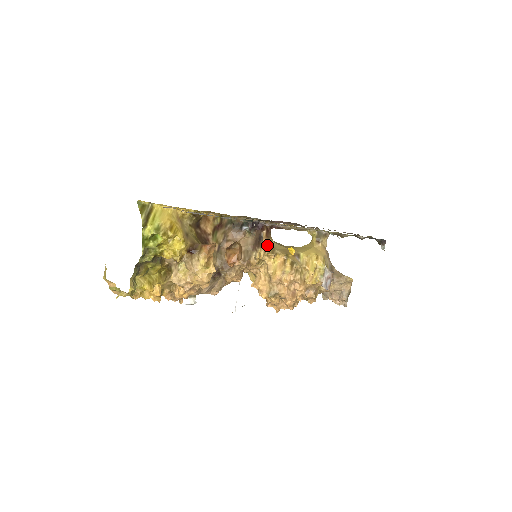
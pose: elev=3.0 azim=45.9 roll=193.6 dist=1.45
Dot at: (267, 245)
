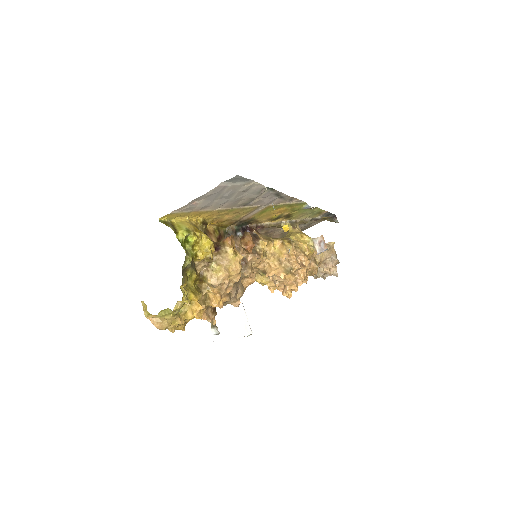
Dot at: (263, 237)
